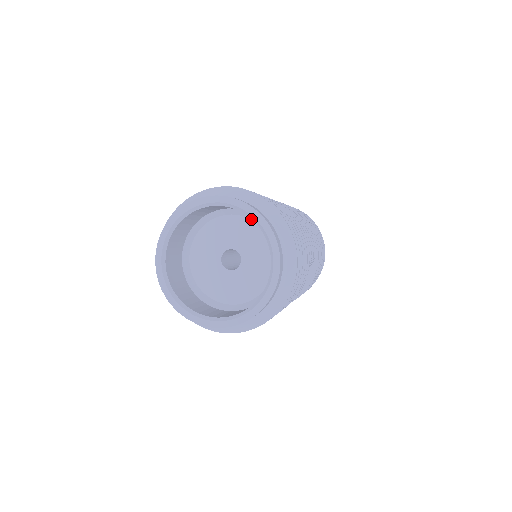
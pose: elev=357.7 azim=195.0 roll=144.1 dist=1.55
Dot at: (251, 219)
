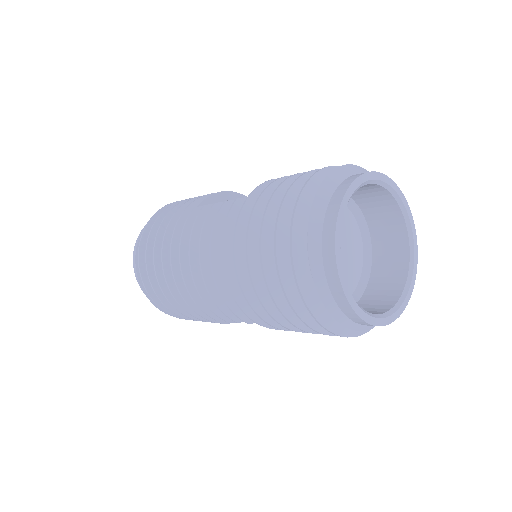
Dot at: (362, 236)
